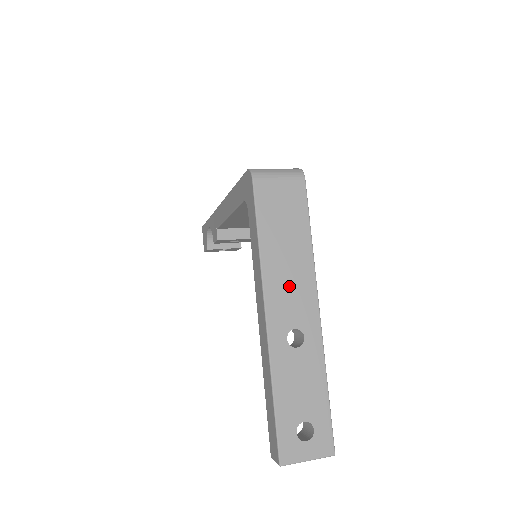
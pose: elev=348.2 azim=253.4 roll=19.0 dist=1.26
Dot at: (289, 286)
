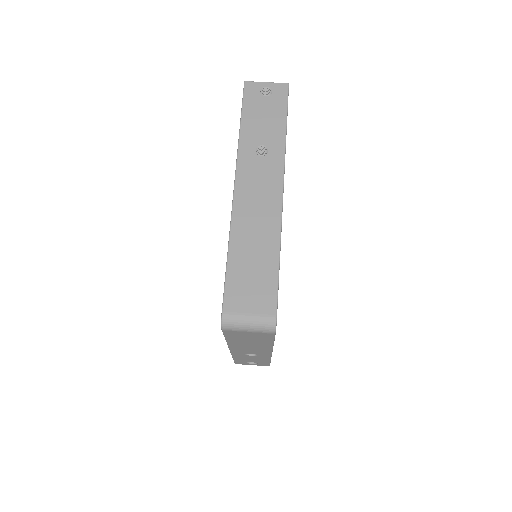
Dot at: (249, 349)
